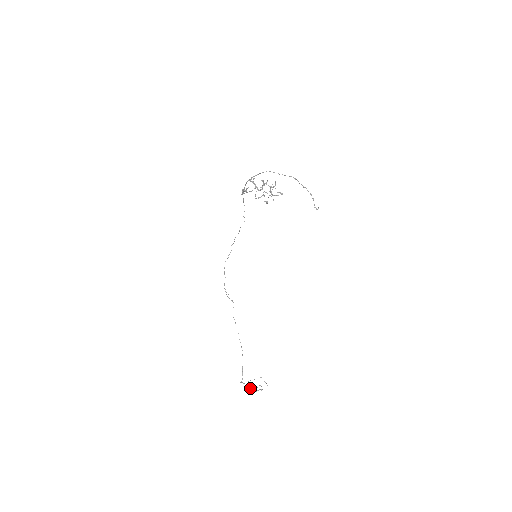
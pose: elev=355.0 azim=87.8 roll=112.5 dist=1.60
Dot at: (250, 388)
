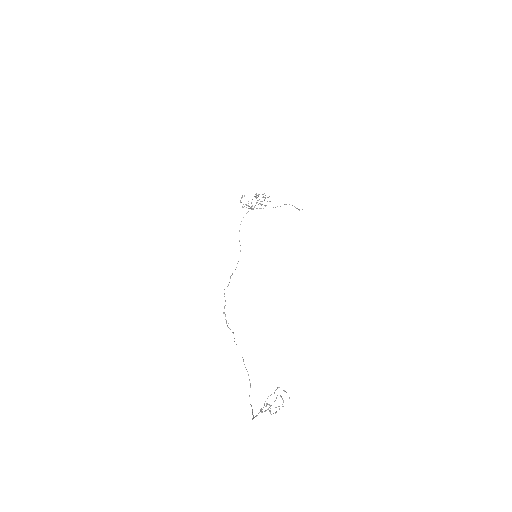
Dot at: occluded
